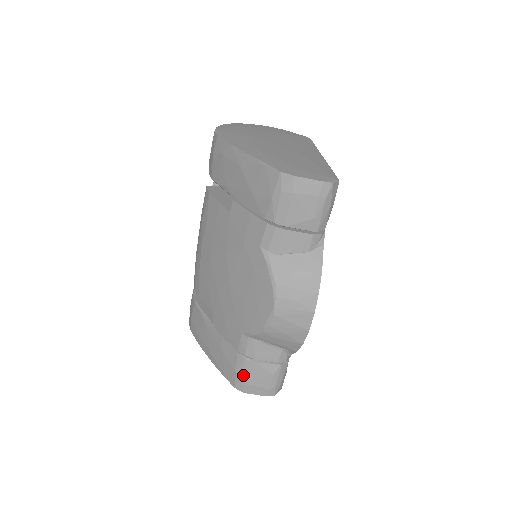
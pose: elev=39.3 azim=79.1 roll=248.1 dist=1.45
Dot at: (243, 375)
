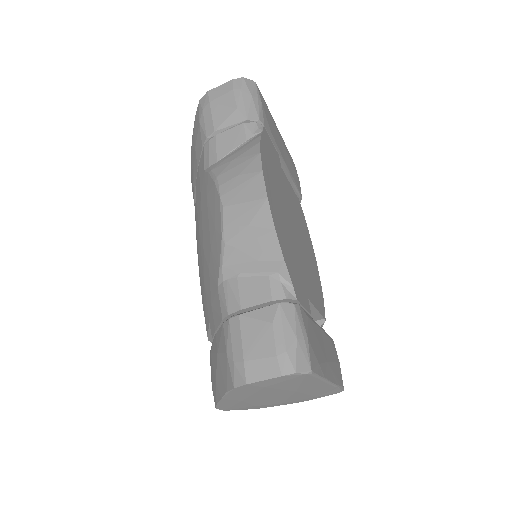
Dot at: (234, 349)
